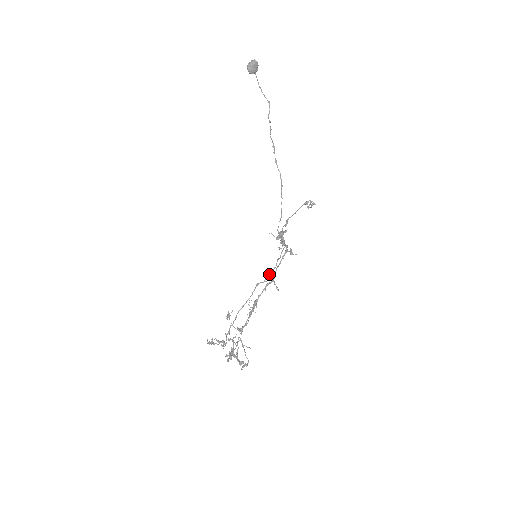
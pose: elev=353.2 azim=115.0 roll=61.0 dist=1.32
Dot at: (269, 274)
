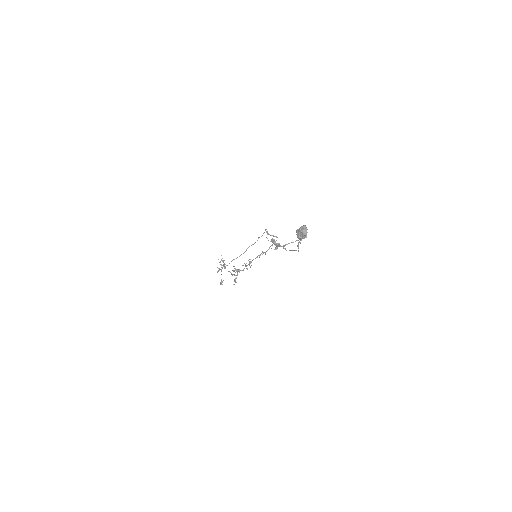
Dot at: occluded
